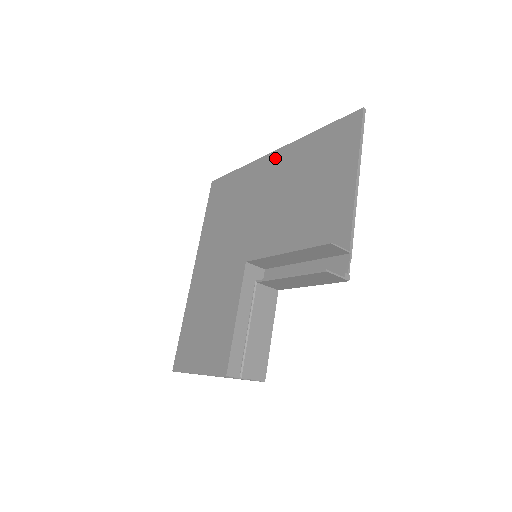
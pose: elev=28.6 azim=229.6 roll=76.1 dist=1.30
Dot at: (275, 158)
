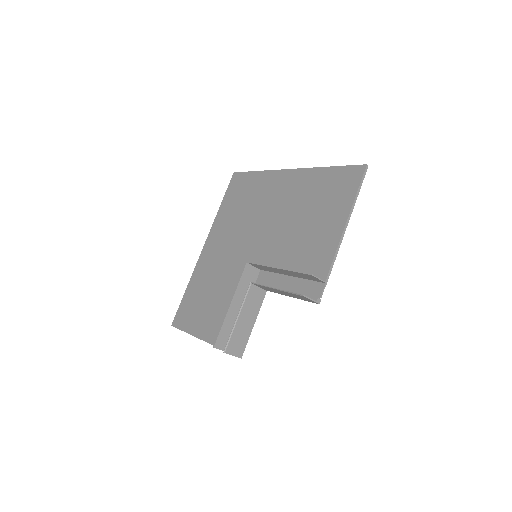
Dot at: (290, 176)
